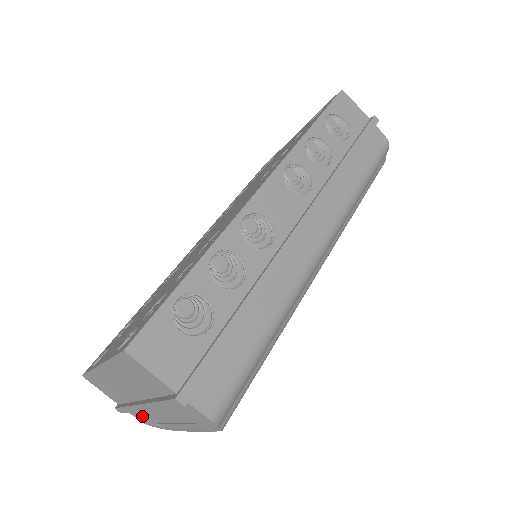
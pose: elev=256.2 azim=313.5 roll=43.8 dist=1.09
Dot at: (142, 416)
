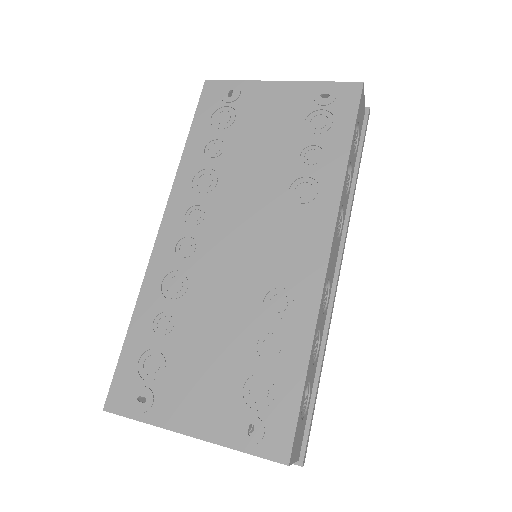
Dot at: occluded
